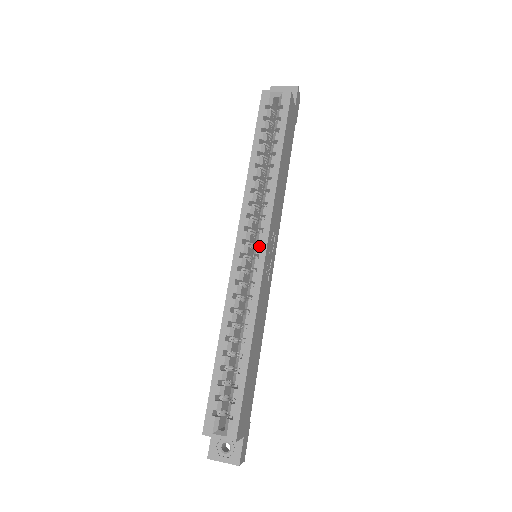
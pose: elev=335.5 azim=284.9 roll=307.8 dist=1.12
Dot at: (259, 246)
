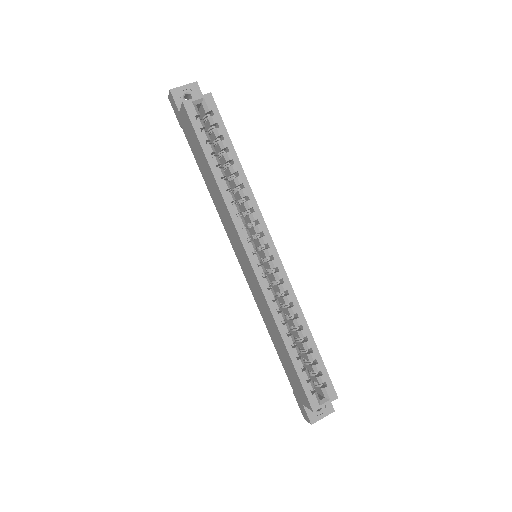
Dot at: (268, 248)
